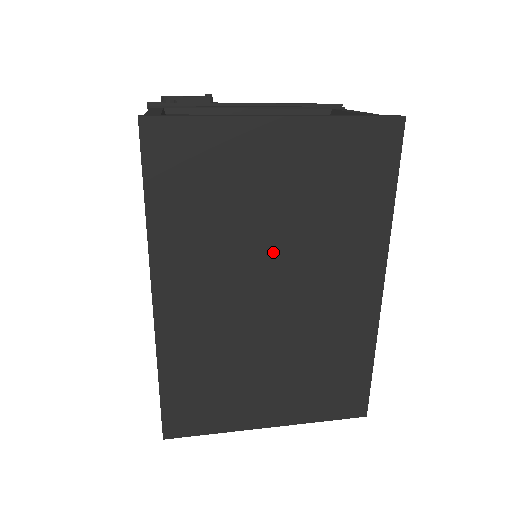
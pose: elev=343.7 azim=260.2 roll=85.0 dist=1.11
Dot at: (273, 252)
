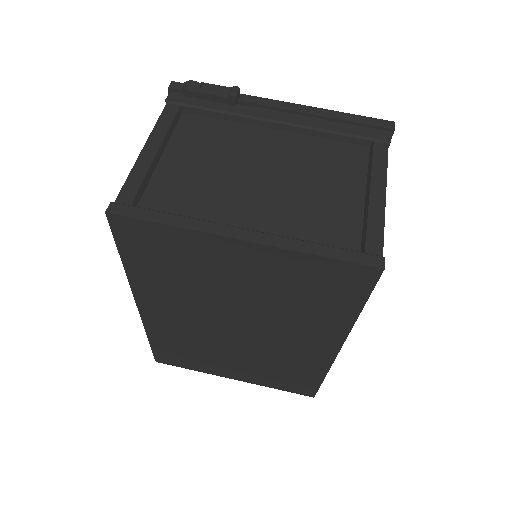
Dot at: (237, 310)
